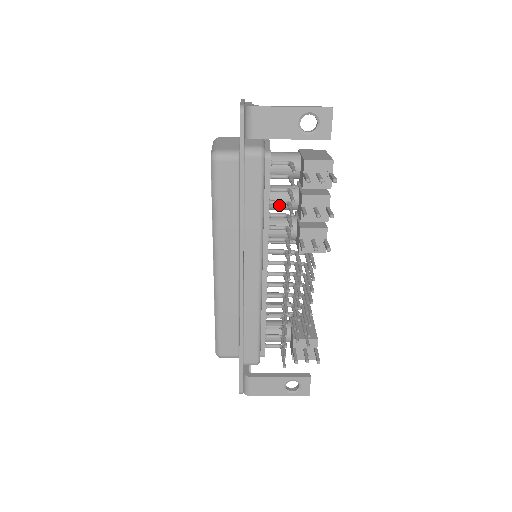
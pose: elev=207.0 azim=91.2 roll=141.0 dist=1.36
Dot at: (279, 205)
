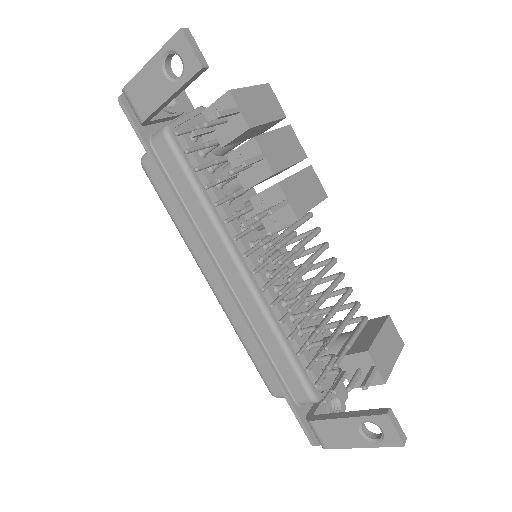
Dot at: (238, 182)
